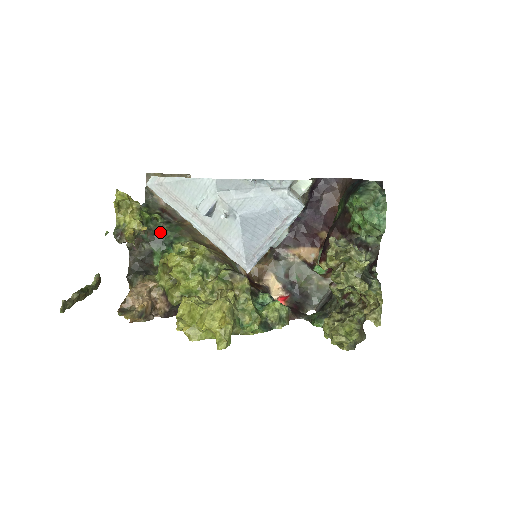
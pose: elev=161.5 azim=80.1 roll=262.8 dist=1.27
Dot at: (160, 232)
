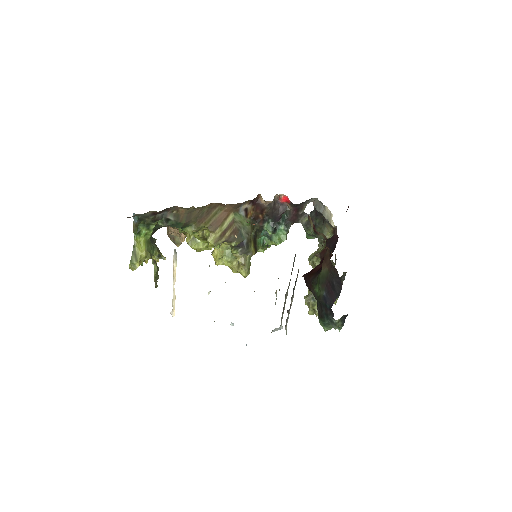
Dot at: occluded
